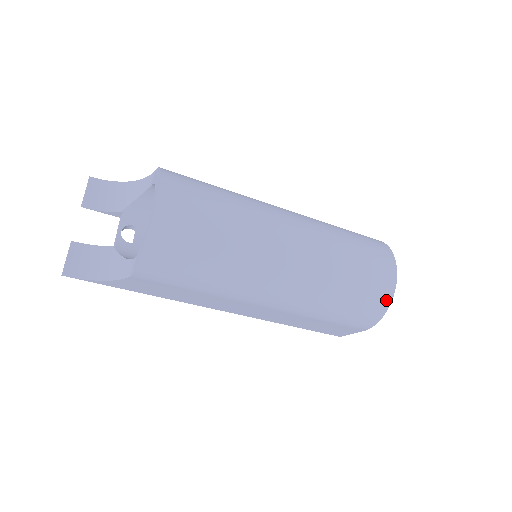
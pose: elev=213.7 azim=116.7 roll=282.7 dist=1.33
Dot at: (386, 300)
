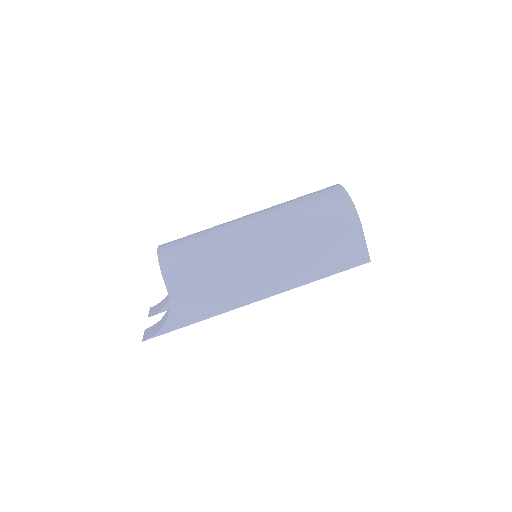
Dot at: (343, 196)
